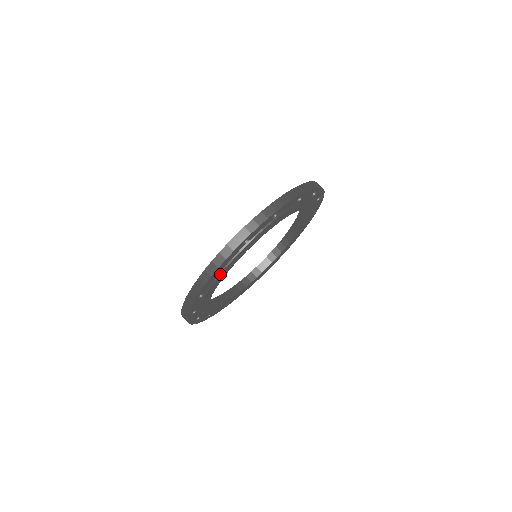
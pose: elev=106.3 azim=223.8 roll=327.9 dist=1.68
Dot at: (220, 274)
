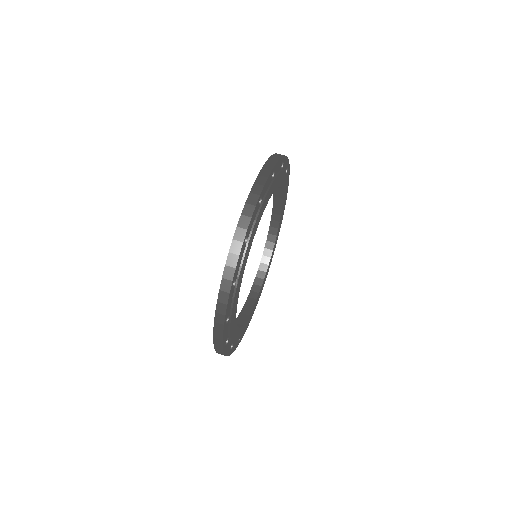
Dot at: (236, 287)
